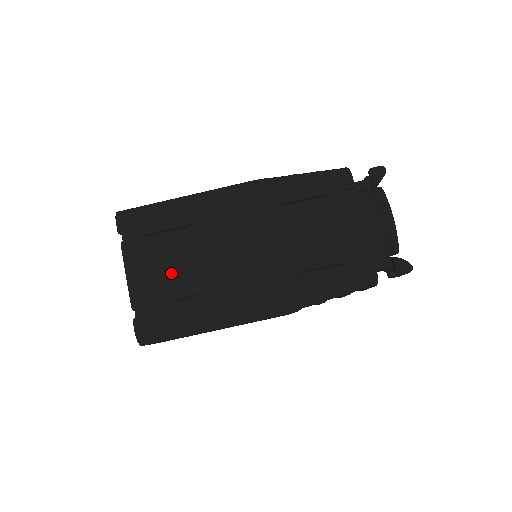
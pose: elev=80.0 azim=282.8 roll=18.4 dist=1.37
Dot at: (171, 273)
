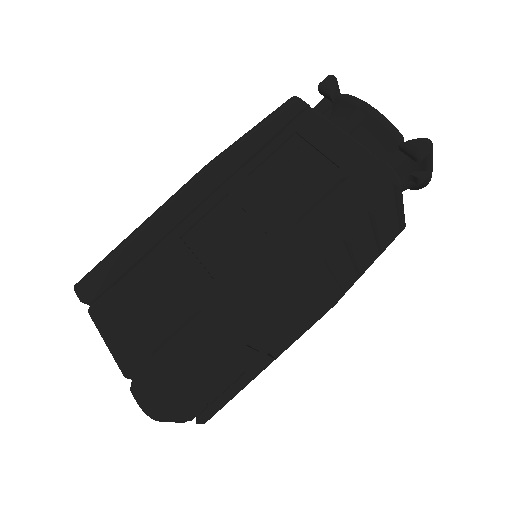
Dot at: (153, 309)
